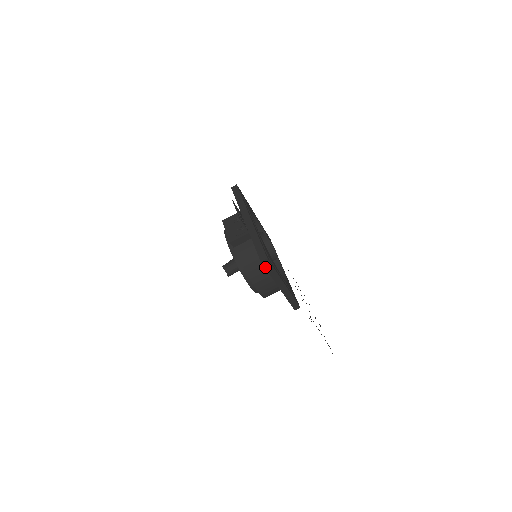
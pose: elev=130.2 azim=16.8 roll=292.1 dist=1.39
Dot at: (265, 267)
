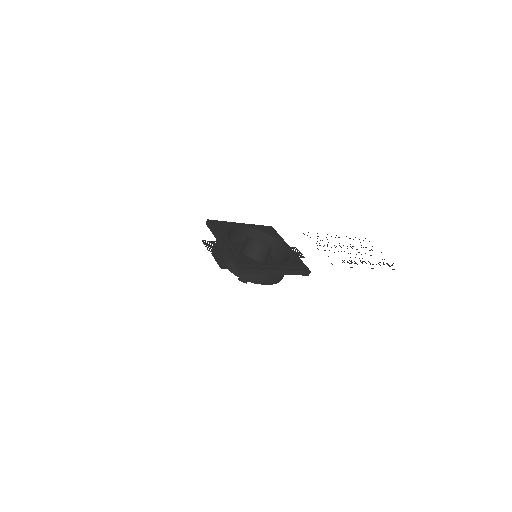
Dot at: (247, 273)
